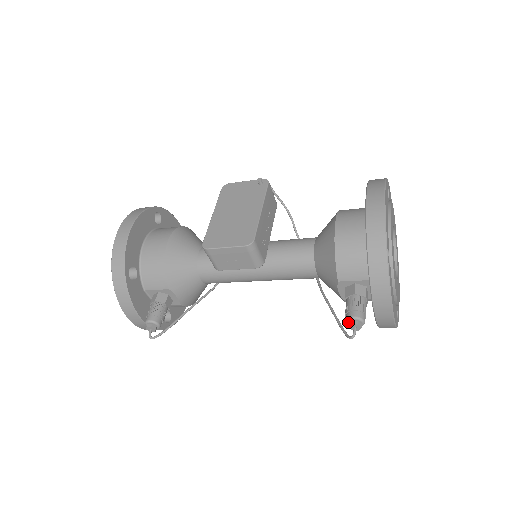
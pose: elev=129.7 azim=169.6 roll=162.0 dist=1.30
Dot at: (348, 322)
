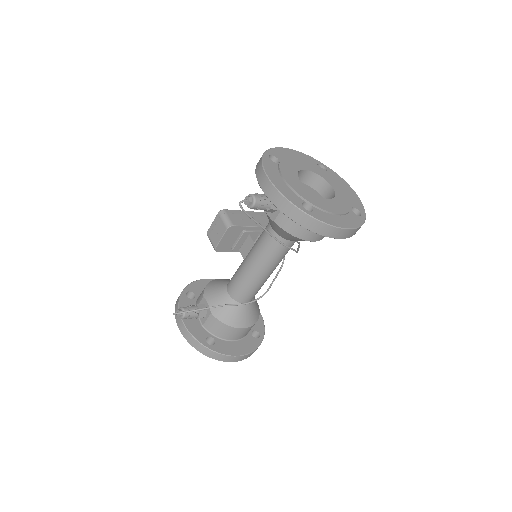
Dot at: (246, 203)
